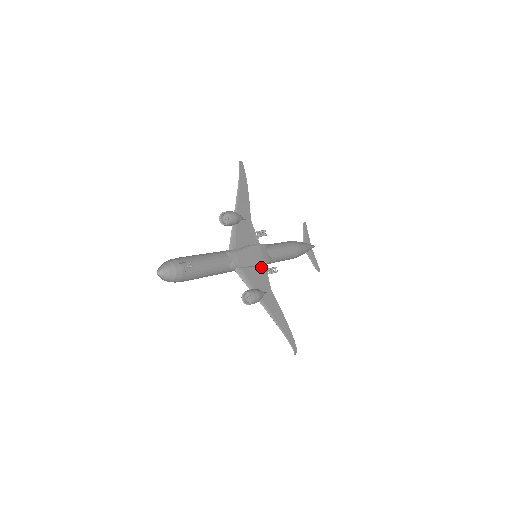
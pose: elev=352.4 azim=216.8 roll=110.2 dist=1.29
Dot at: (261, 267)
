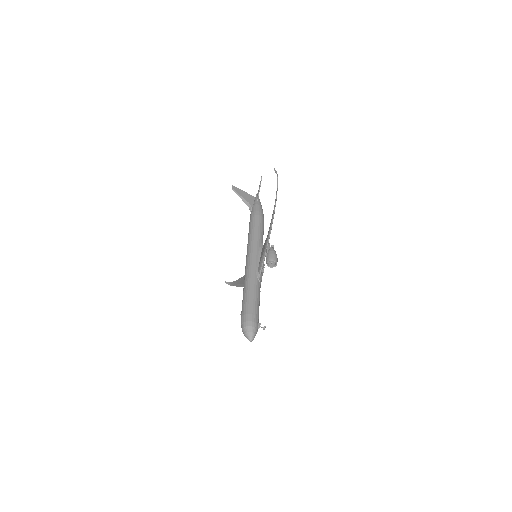
Dot at: occluded
